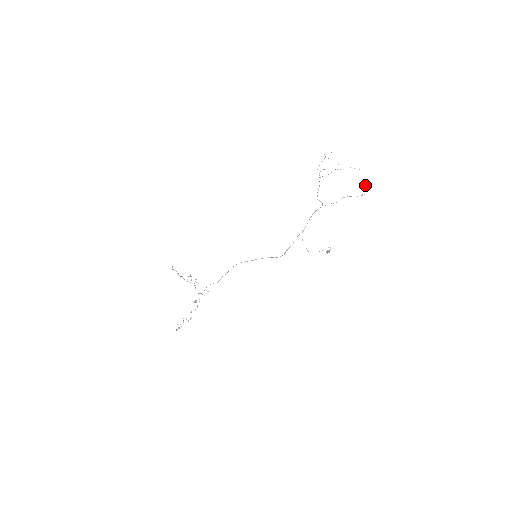
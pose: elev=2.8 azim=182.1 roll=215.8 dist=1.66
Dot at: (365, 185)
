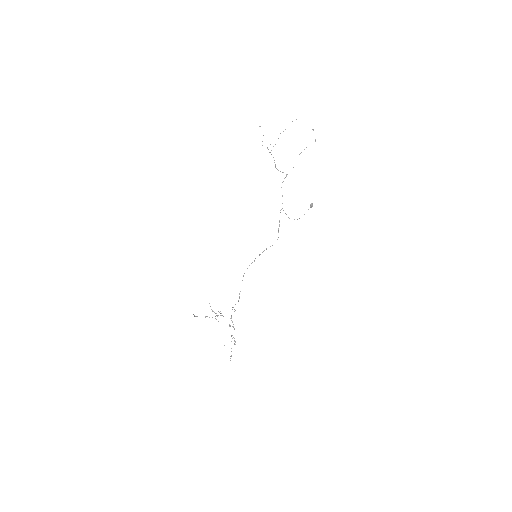
Dot at: (313, 130)
